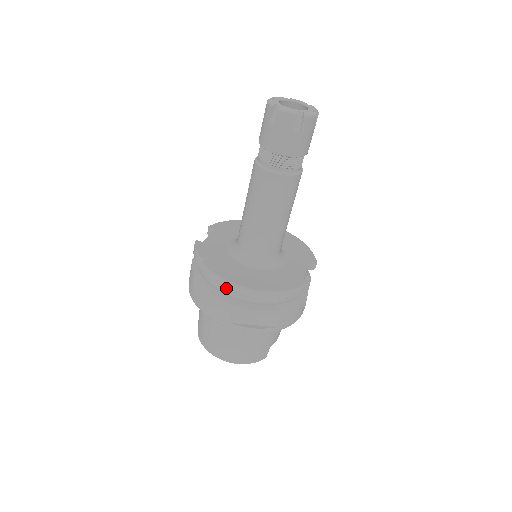
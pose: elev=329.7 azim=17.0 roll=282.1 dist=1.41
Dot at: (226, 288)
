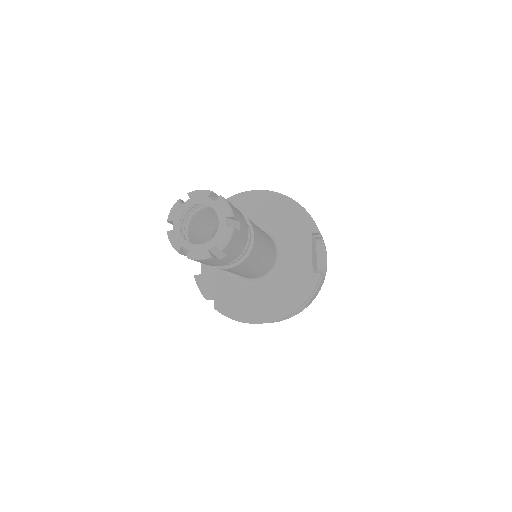
Dot at: occluded
